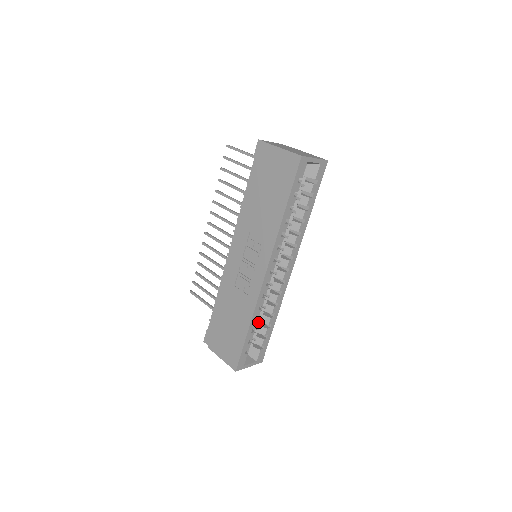
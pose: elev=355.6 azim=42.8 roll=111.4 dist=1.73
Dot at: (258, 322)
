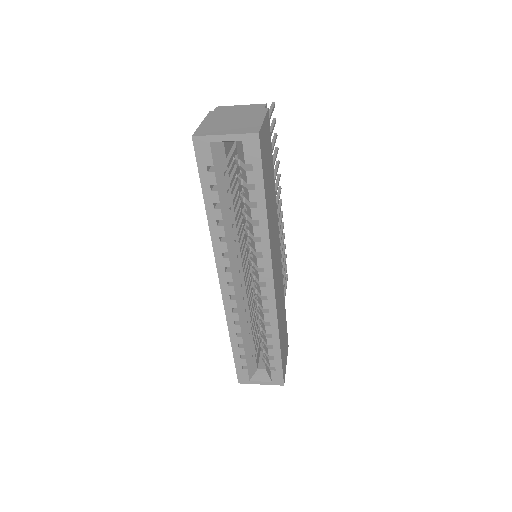
Dot at: (260, 337)
